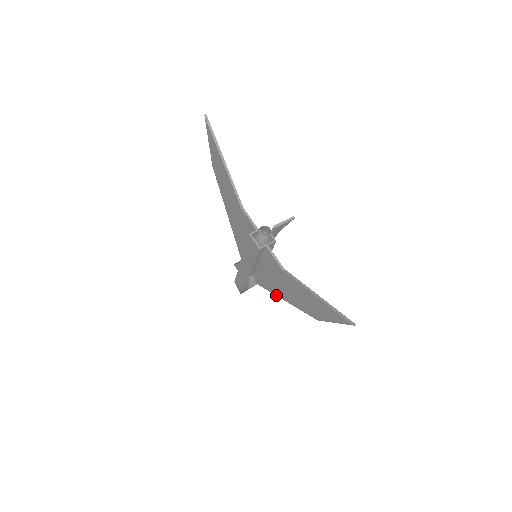
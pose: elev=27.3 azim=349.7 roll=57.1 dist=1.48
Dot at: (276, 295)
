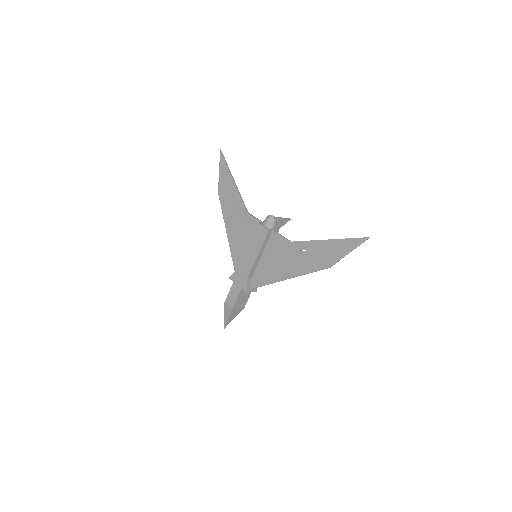
Dot at: (279, 280)
